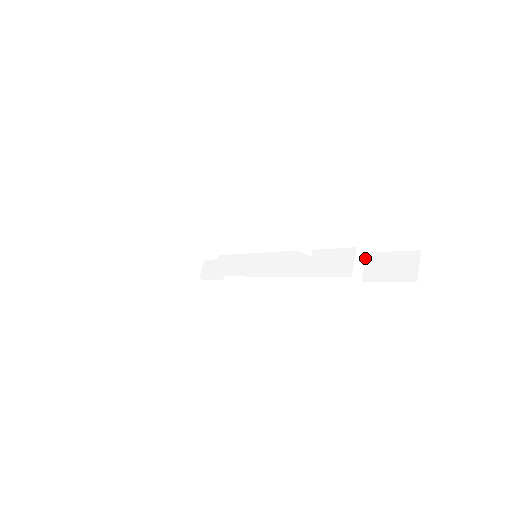
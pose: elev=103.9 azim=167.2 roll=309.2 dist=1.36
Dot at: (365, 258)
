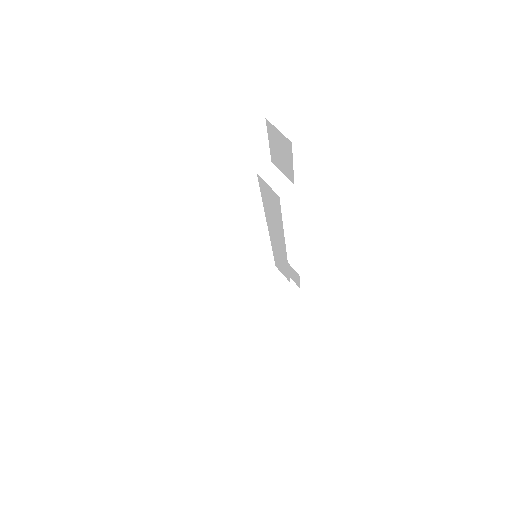
Dot at: (275, 167)
